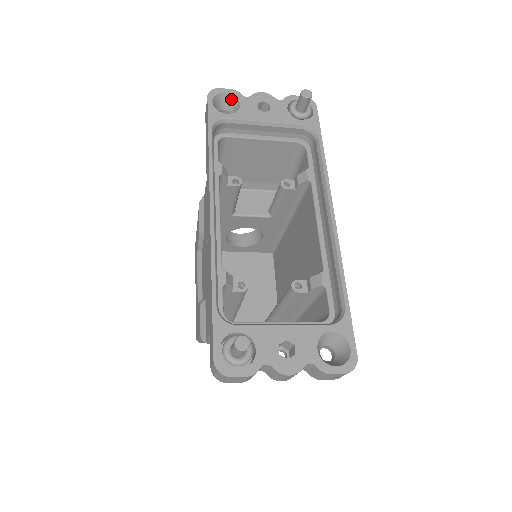
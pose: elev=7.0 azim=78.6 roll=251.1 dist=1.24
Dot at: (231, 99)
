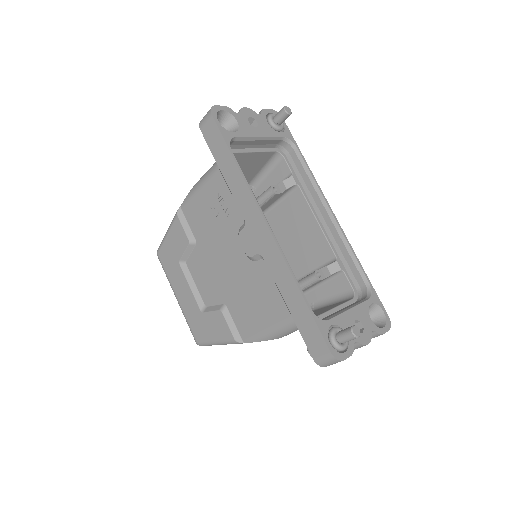
Dot at: (225, 116)
